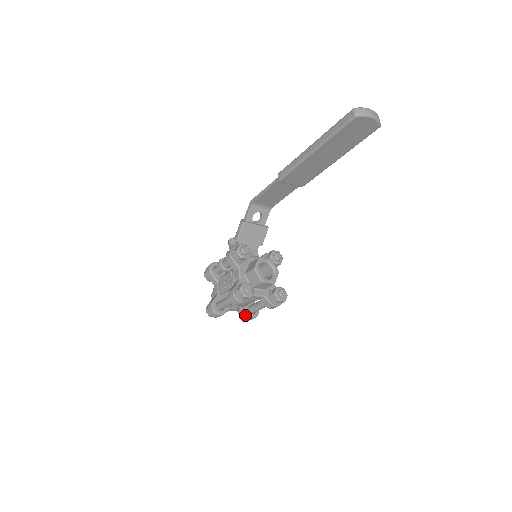
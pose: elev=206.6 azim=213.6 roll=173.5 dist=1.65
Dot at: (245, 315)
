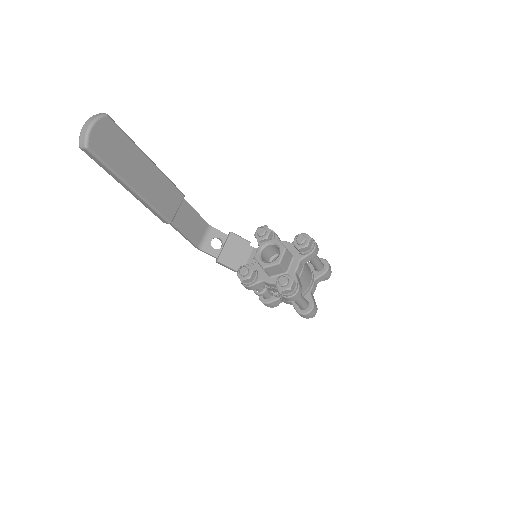
Dot at: (323, 277)
